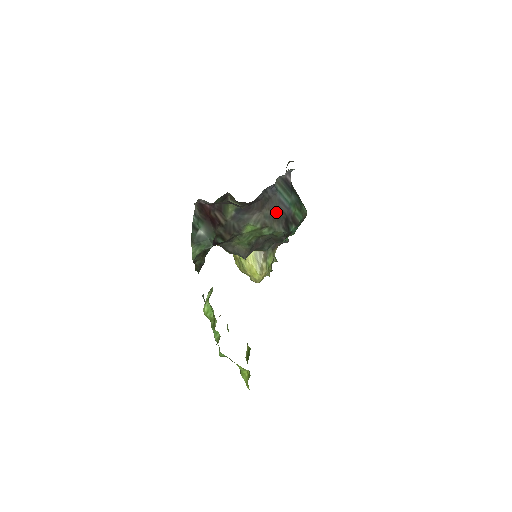
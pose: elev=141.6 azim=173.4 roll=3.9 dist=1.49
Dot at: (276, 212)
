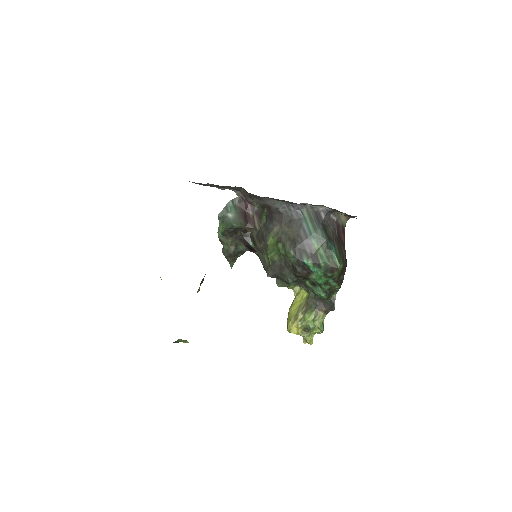
Dot at: (293, 233)
